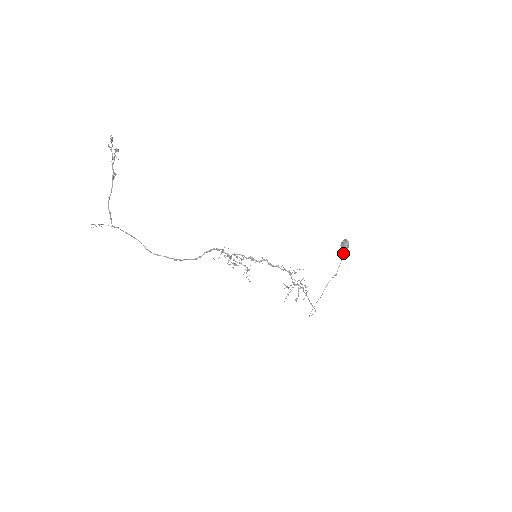
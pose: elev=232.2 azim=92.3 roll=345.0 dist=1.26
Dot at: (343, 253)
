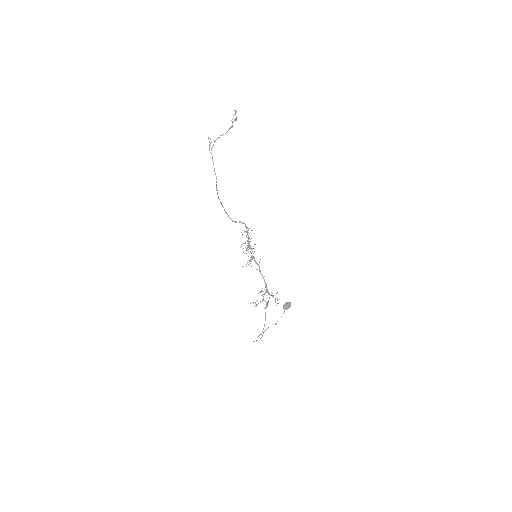
Dot at: occluded
